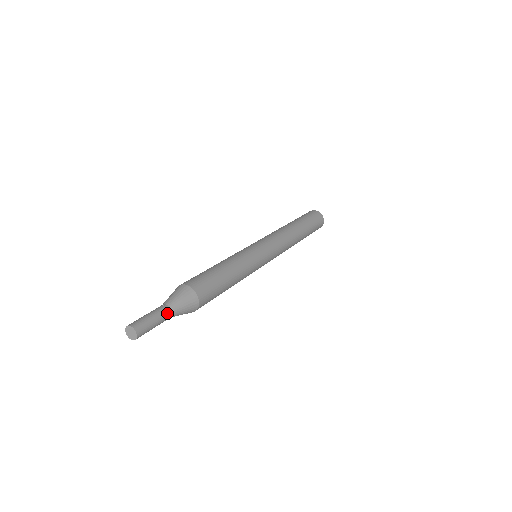
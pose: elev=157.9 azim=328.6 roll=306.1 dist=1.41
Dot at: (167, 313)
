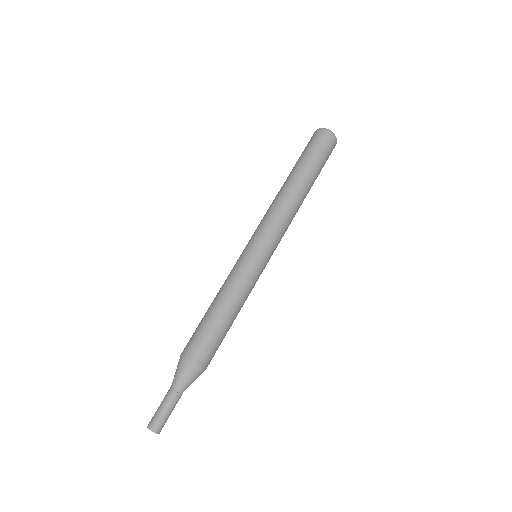
Dot at: (178, 397)
